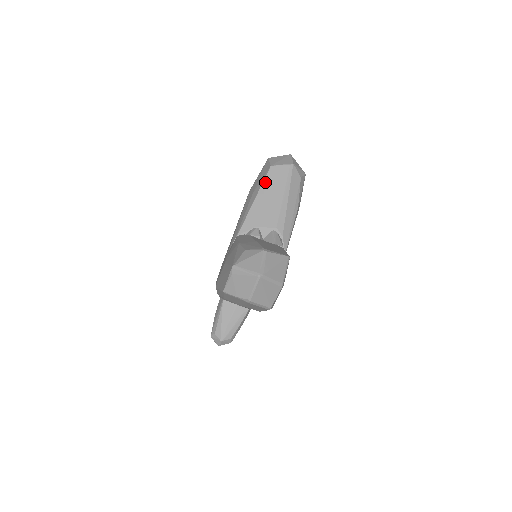
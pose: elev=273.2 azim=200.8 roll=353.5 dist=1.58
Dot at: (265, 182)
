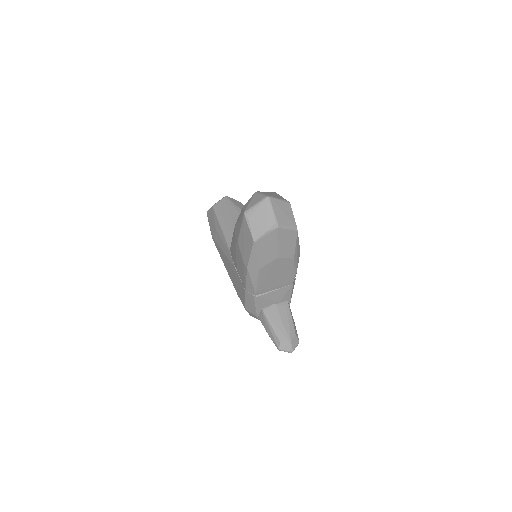
Dot at: (218, 215)
